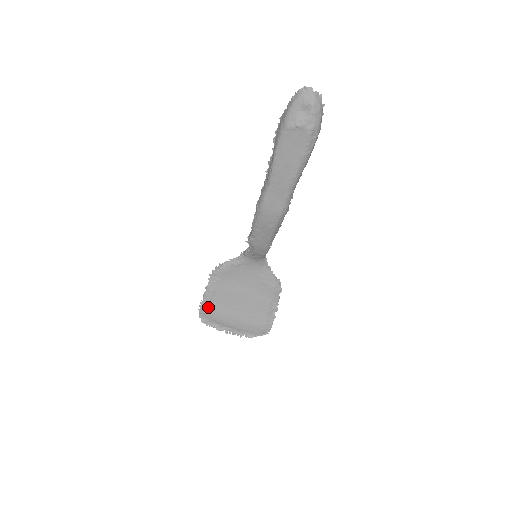
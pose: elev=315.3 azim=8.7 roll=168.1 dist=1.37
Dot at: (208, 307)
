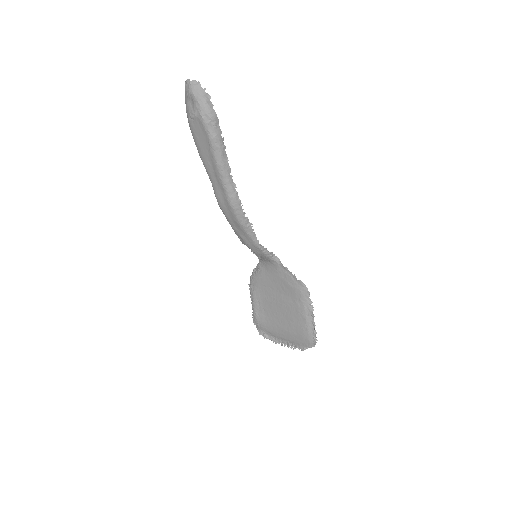
Dot at: (258, 318)
